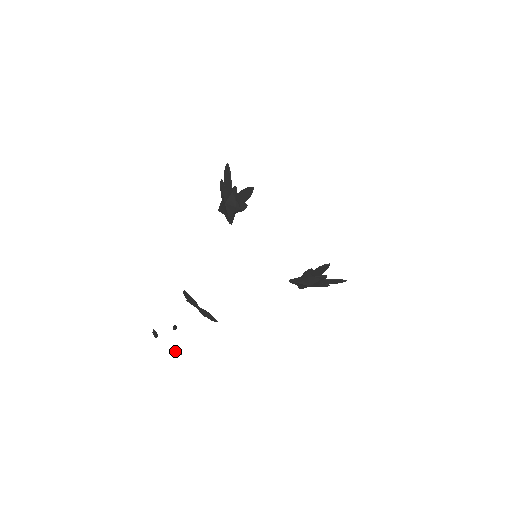
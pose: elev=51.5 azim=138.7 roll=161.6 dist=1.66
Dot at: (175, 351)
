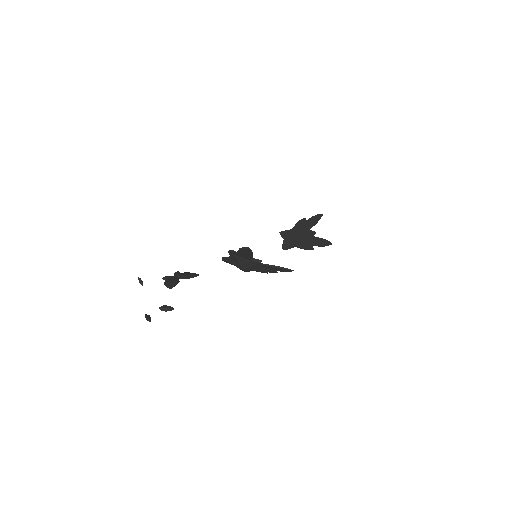
Dot at: (166, 310)
